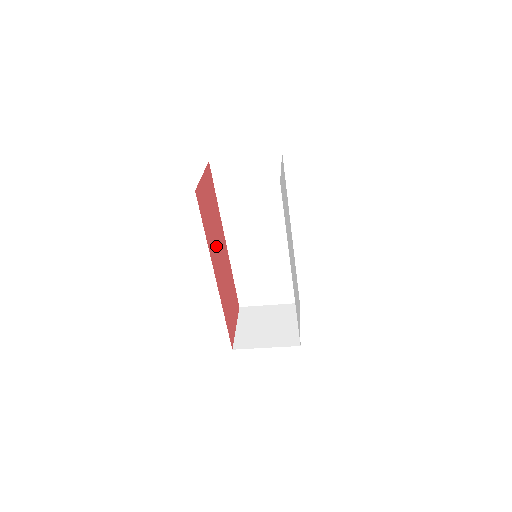
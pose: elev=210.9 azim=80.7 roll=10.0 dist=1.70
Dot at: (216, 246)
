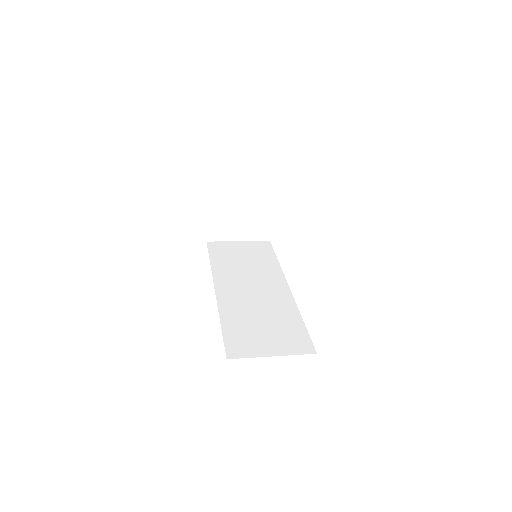
Dot at: occluded
